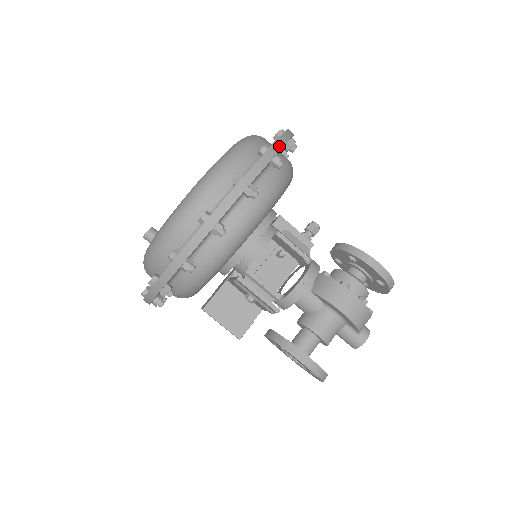
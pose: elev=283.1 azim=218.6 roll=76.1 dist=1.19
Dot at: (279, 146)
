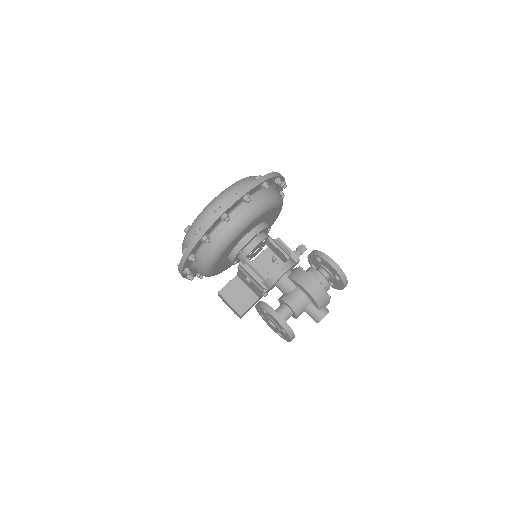
Dot at: (268, 177)
